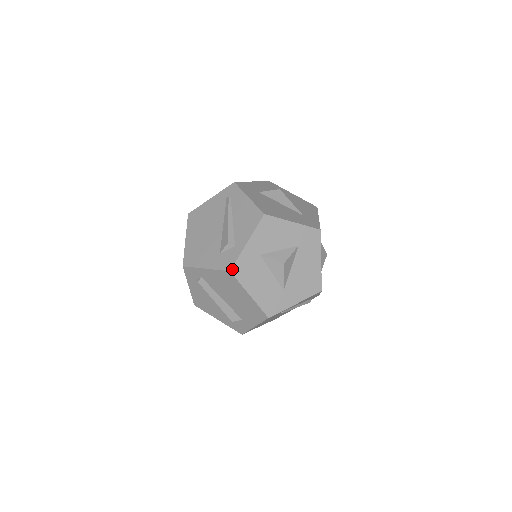
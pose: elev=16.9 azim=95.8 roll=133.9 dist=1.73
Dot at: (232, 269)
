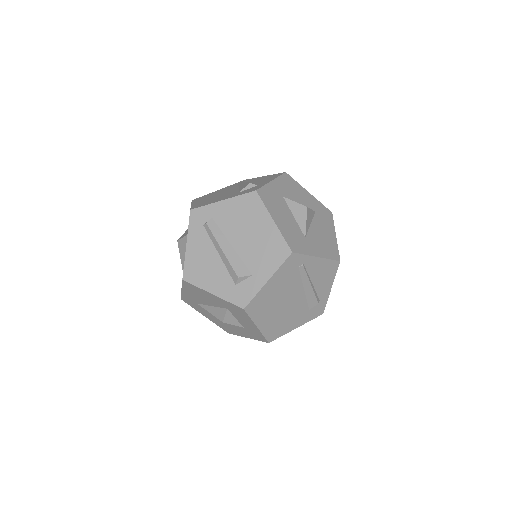
Dot at: (258, 190)
